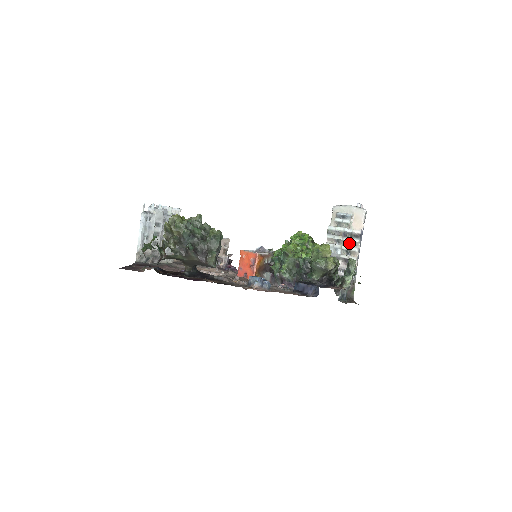
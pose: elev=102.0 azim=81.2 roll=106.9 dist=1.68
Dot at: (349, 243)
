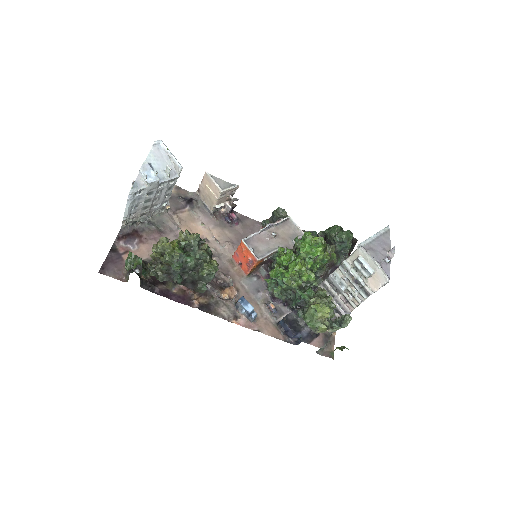
Dot at: (357, 289)
